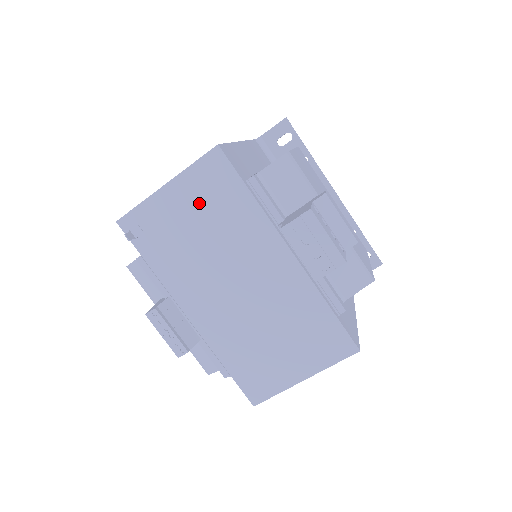
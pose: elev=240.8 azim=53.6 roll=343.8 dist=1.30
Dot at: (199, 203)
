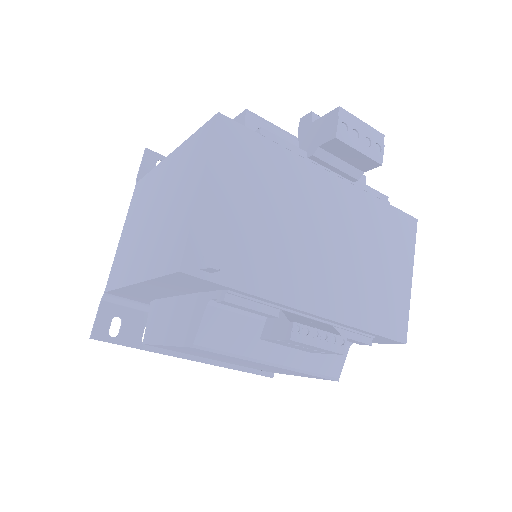
Dot at: (242, 183)
